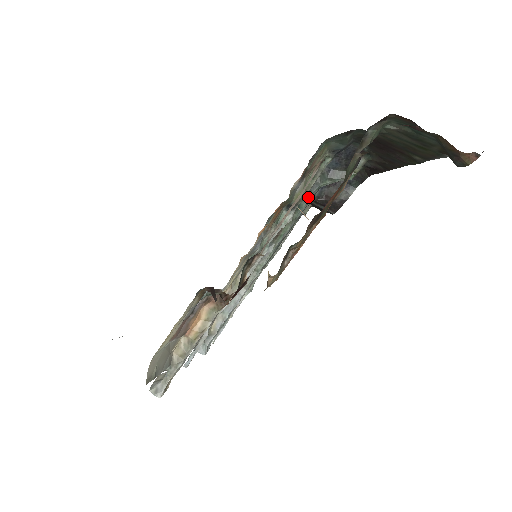
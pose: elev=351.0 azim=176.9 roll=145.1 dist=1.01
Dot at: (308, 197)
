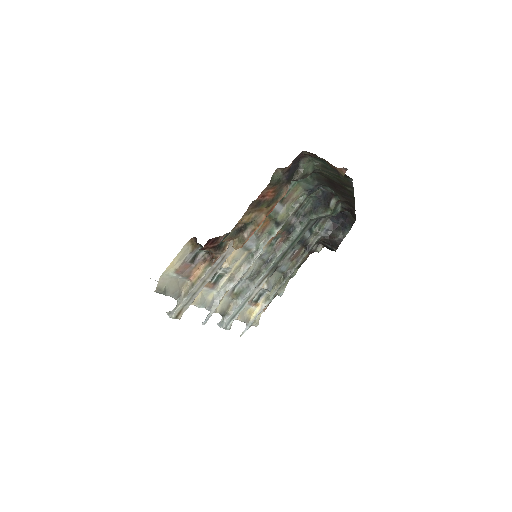
Dot at: (301, 226)
